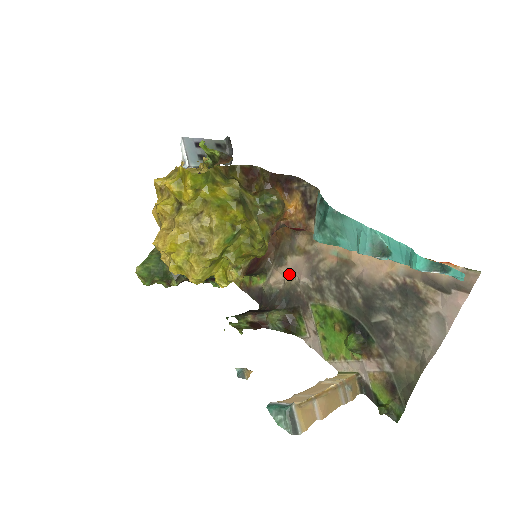
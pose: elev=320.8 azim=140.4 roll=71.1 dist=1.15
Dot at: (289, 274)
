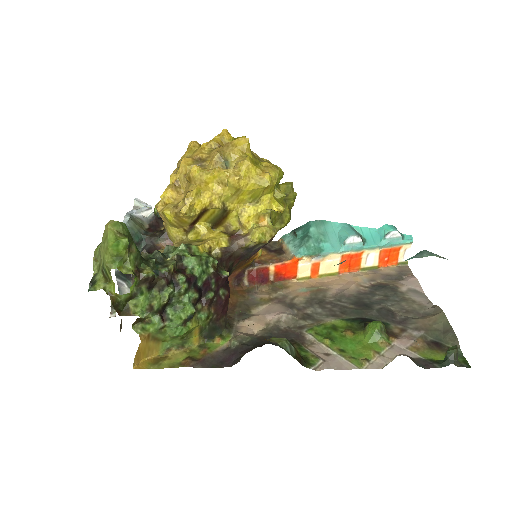
Dot at: (262, 321)
